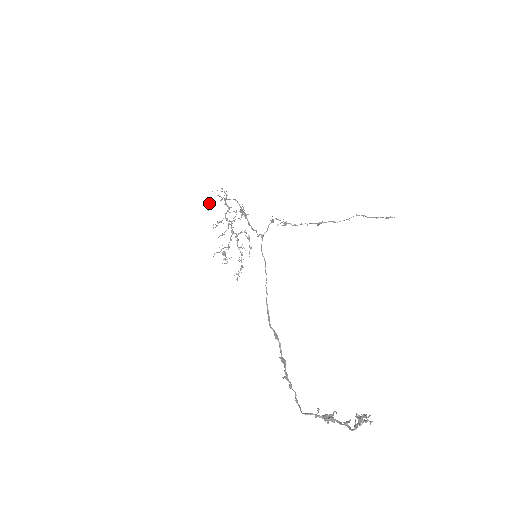
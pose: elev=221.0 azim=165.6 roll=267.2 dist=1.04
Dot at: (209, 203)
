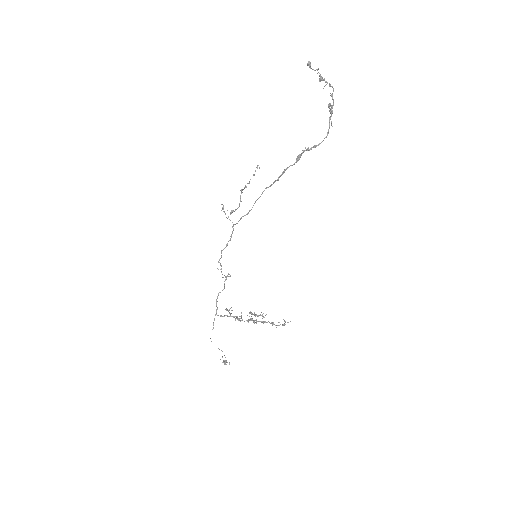
Dot at: (223, 362)
